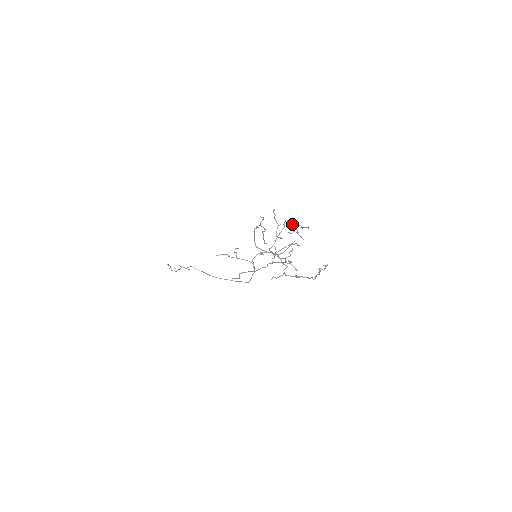
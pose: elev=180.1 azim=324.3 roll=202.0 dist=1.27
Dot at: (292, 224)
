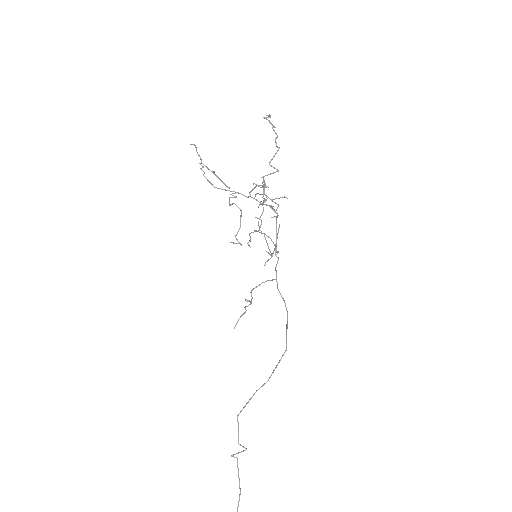
Dot at: (261, 214)
